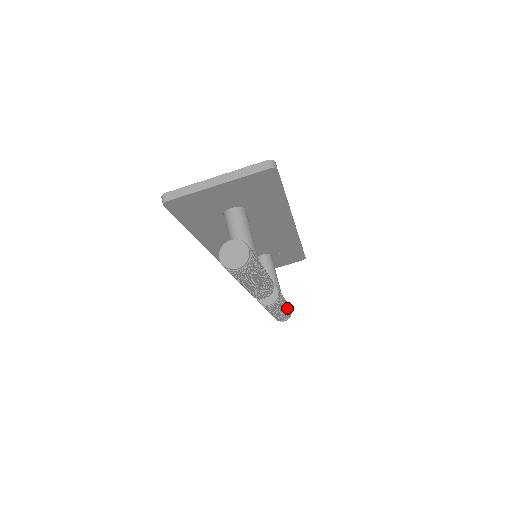
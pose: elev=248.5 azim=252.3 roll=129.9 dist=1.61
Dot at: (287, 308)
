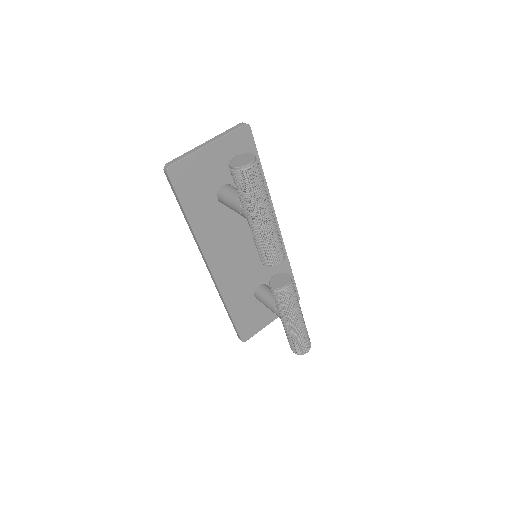
Dot at: (304, 322)
